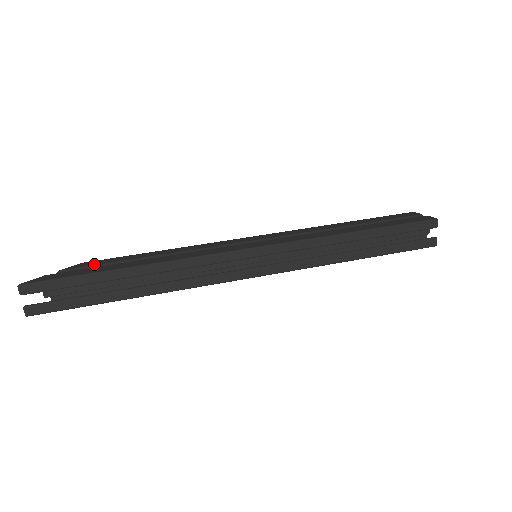
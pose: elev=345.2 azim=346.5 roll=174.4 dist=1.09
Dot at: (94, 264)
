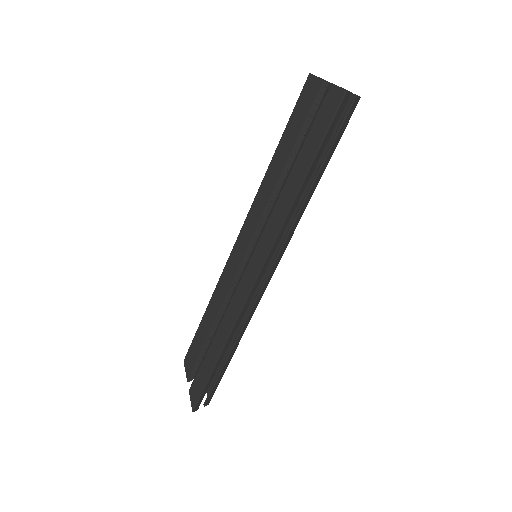
Dot at: (194, 361)
